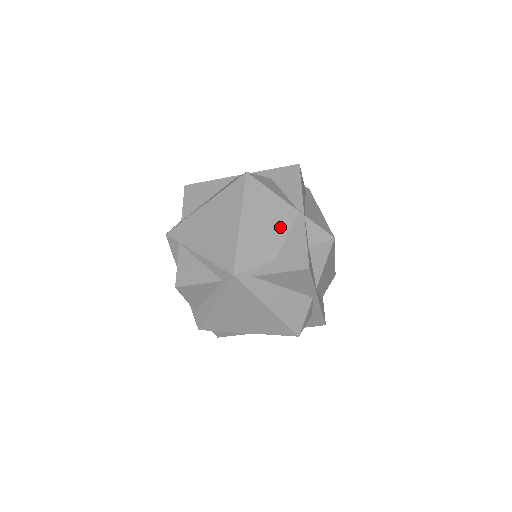
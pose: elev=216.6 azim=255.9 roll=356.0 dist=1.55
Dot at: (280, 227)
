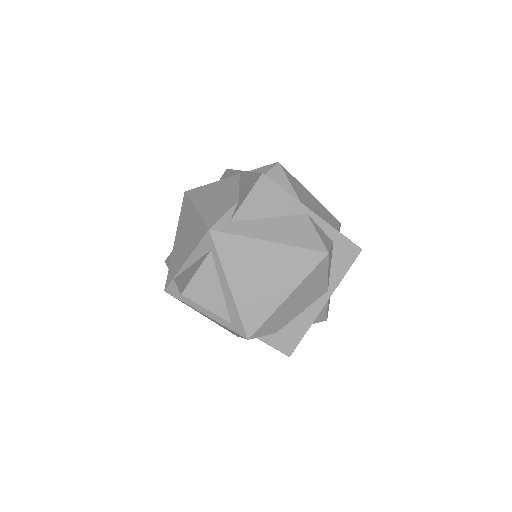
Dot at: (230, 189)
